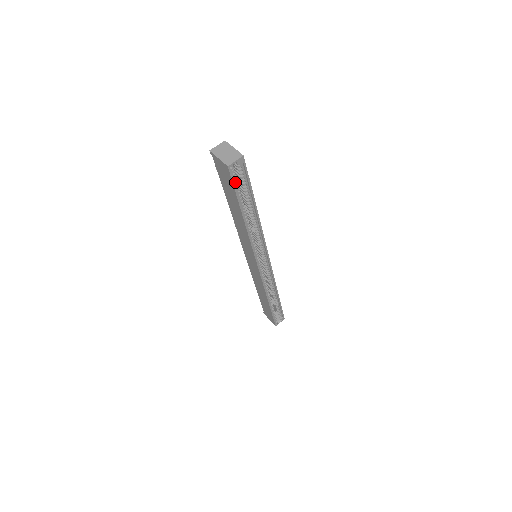
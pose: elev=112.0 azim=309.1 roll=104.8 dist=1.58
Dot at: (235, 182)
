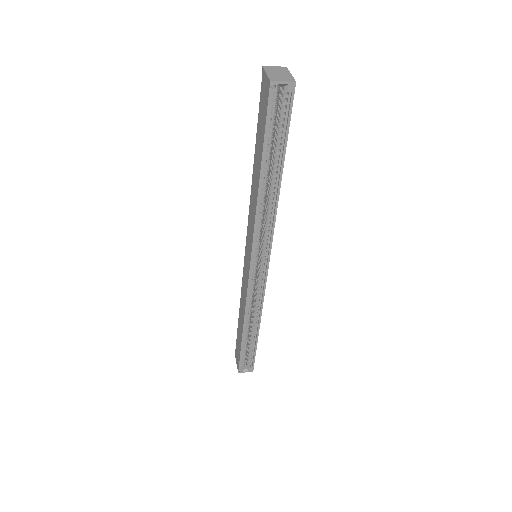
Dot at: (271, 115)
